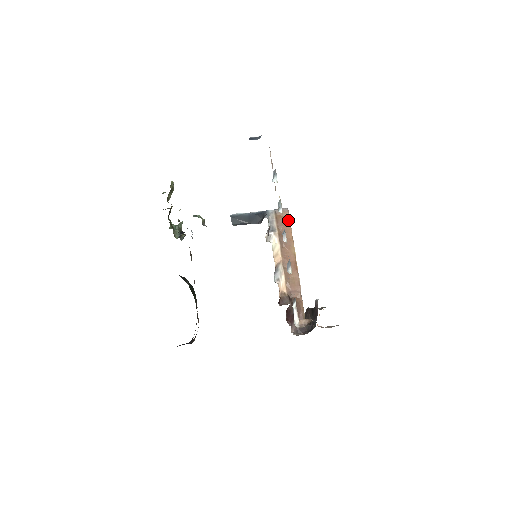
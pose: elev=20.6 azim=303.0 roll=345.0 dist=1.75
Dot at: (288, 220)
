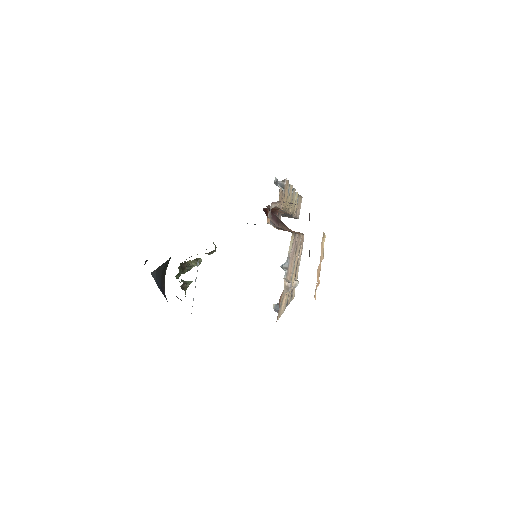
Dot at: occluded
